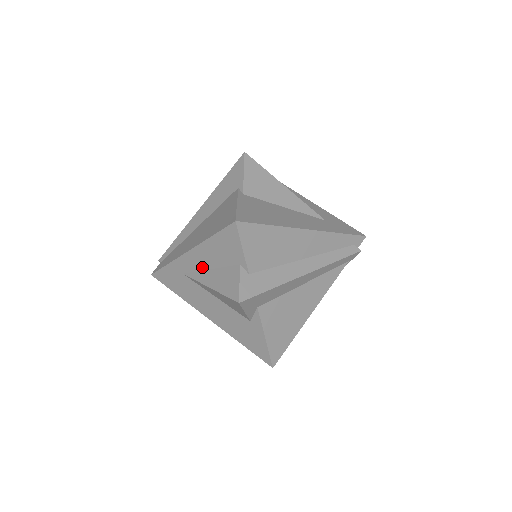
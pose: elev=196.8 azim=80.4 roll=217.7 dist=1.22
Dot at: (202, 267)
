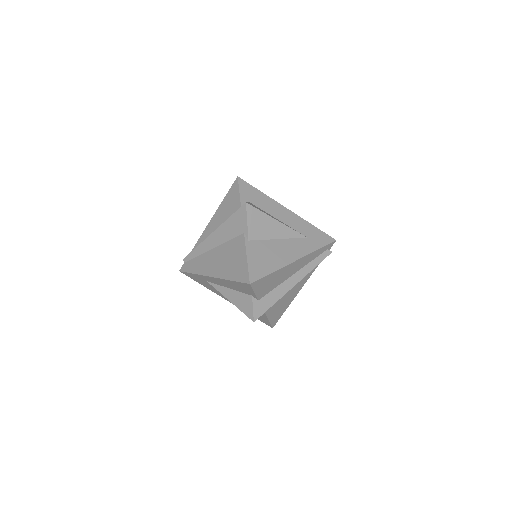
Dot at: (222, 285)
